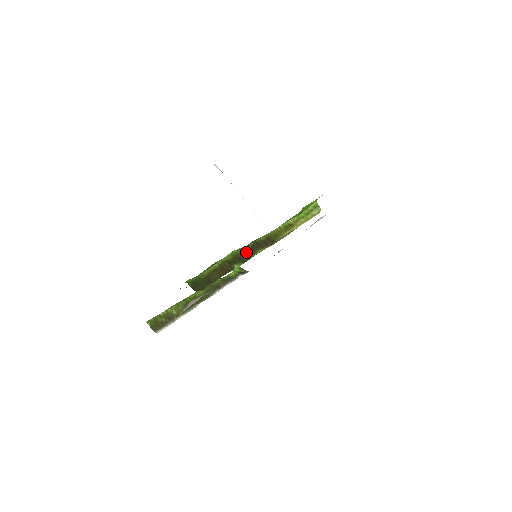
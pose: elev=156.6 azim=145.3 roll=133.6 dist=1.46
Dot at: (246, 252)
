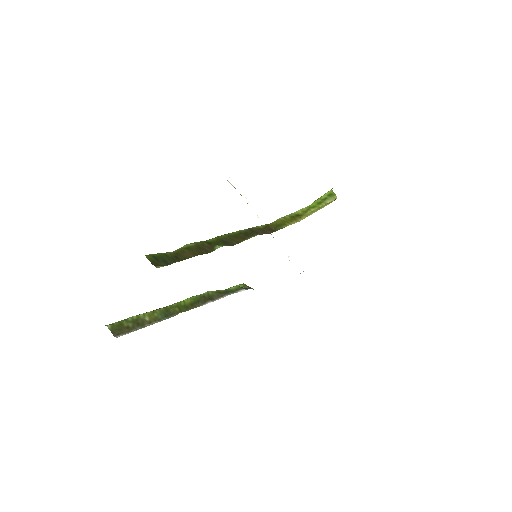
Dot at: (235, 237)
